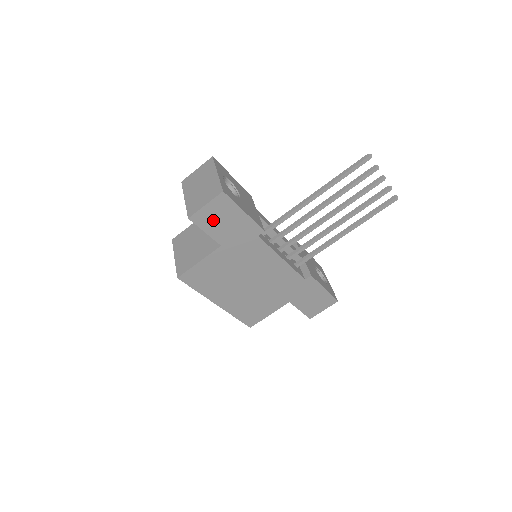
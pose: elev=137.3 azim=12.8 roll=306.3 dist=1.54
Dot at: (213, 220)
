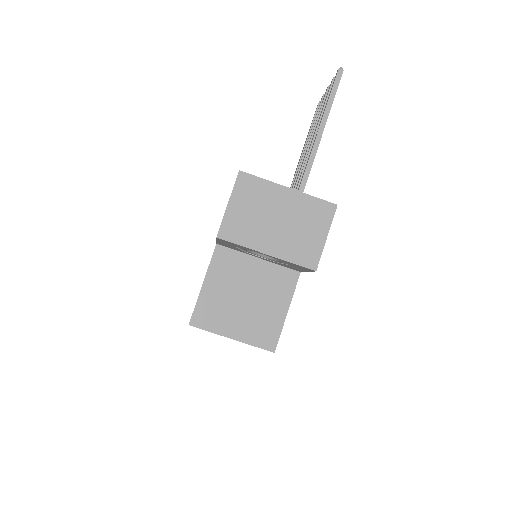
Dot at: occluded
